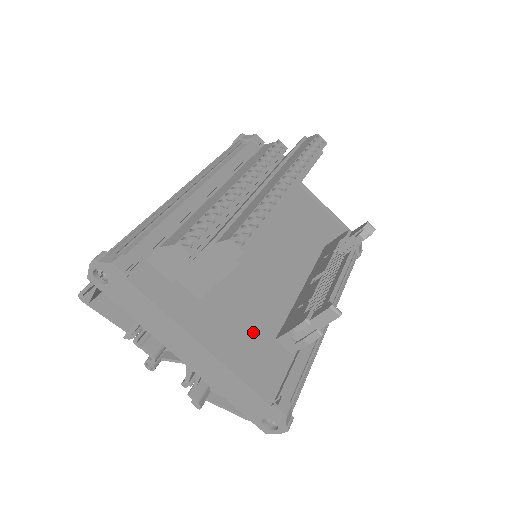
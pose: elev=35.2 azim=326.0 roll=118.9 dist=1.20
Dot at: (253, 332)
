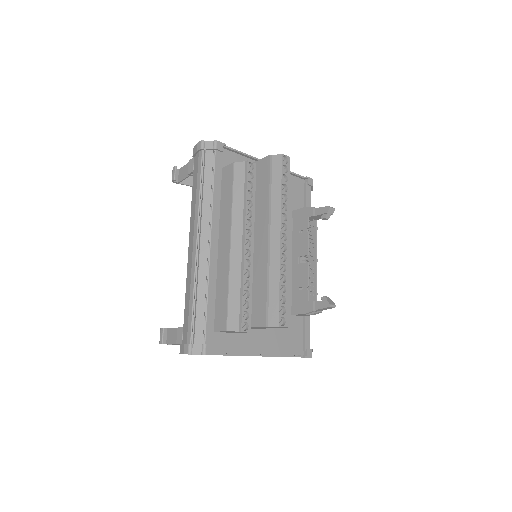
Dot at: occluded
